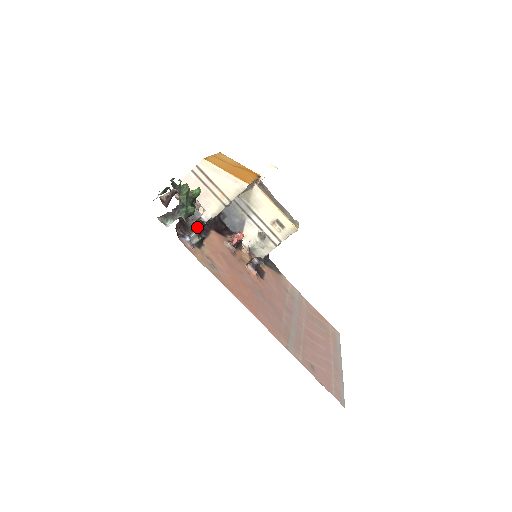
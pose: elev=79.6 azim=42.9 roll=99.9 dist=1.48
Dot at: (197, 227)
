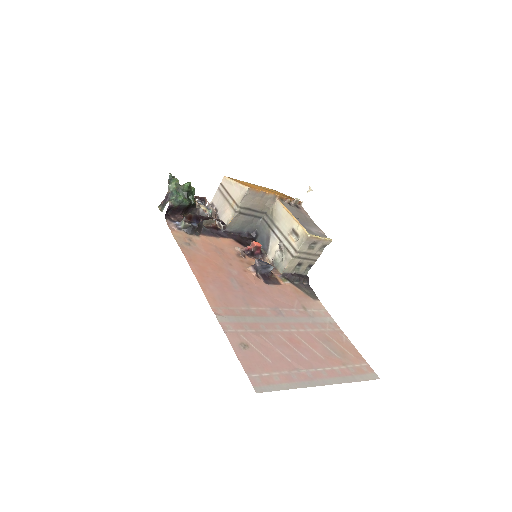
Dot at: (206, 228)
